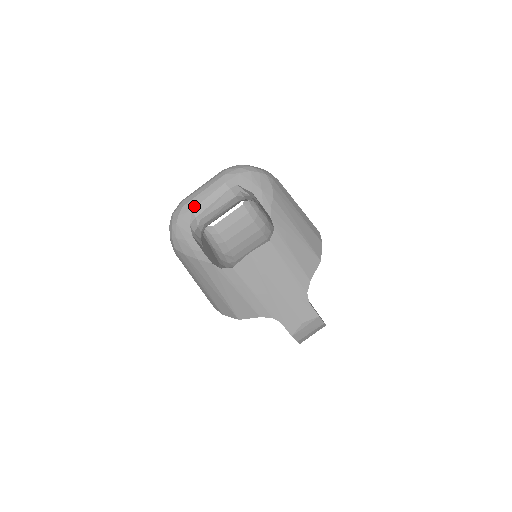
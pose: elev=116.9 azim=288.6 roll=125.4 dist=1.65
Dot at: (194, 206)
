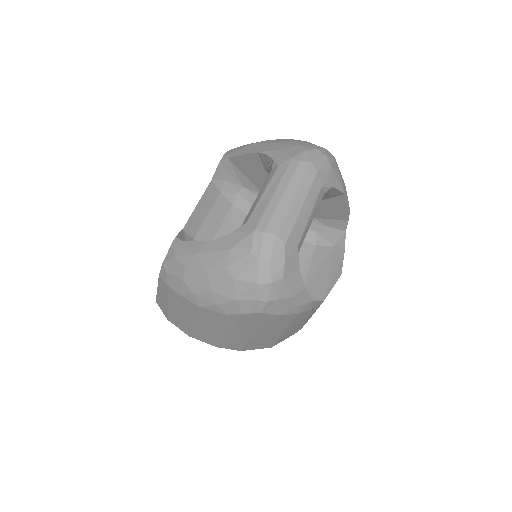
Dot at: (299, 239)
